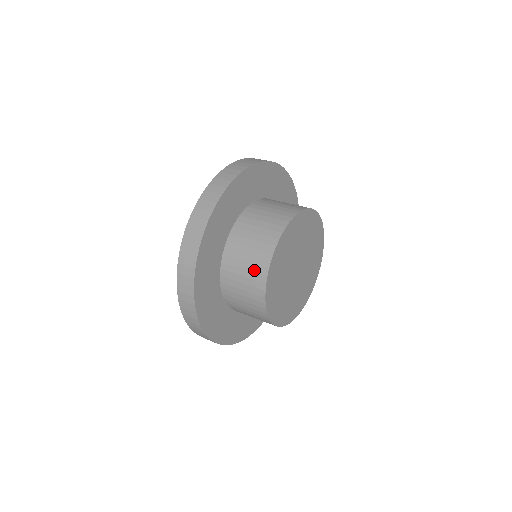
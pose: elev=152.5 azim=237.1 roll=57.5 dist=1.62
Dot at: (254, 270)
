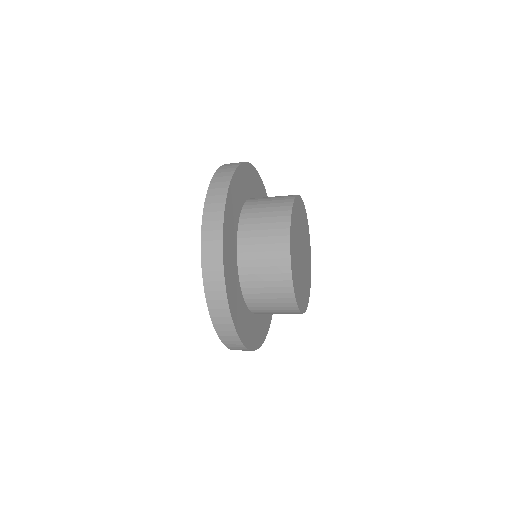
Dot at: (276, 215)
